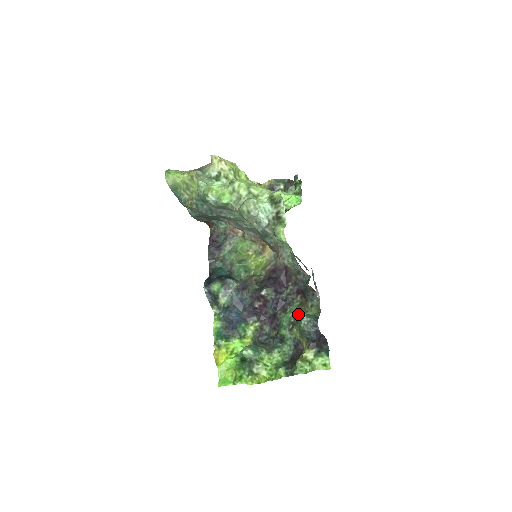
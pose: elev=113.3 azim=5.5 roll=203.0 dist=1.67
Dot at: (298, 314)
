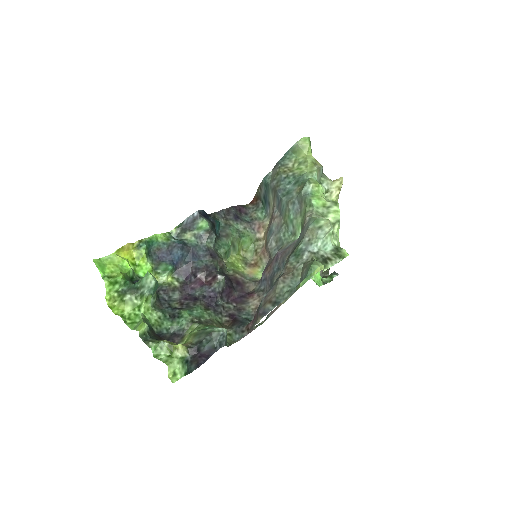
Dot at: (212, 323)
